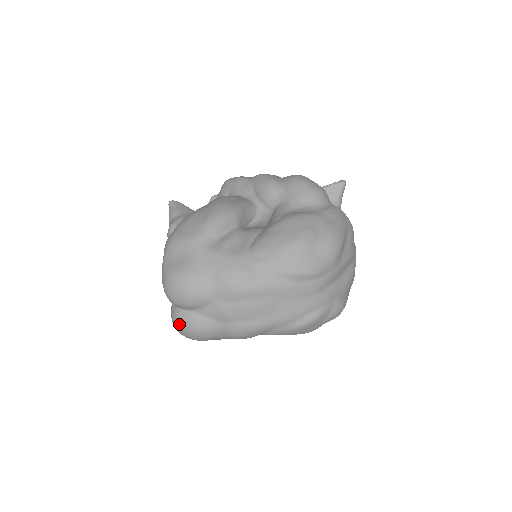
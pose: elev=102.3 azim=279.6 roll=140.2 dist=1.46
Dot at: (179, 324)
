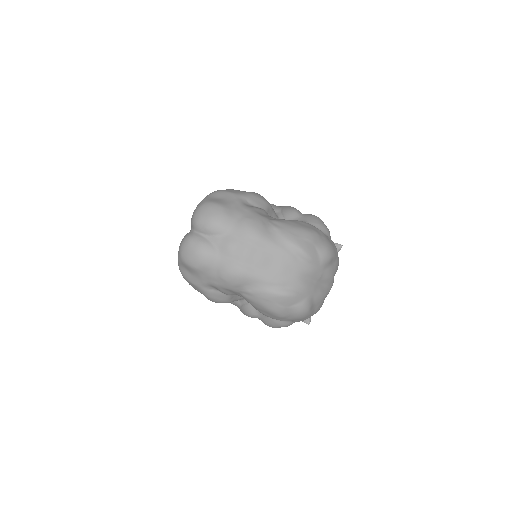
Dot at: (189, 242)
